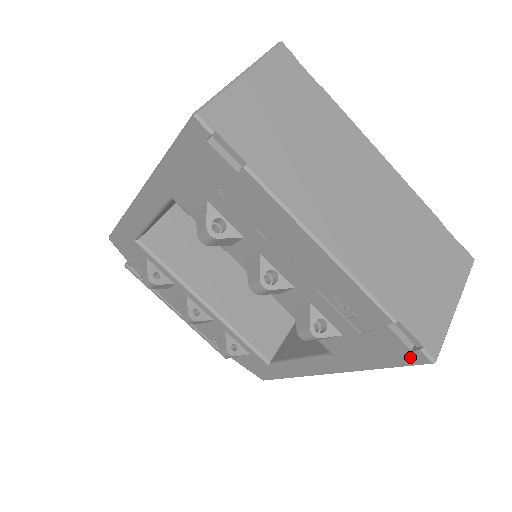
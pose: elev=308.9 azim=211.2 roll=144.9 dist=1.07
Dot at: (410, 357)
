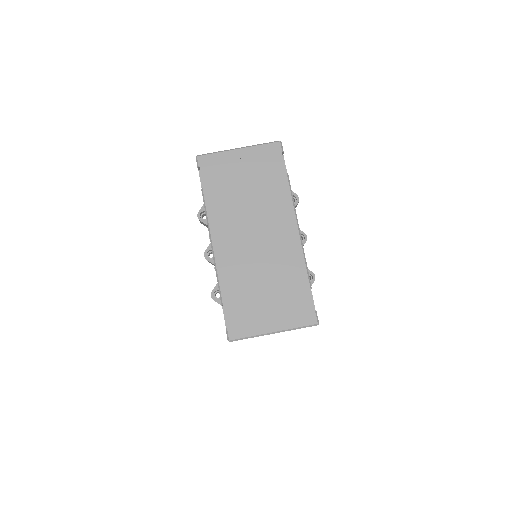
Dot at: occluded
